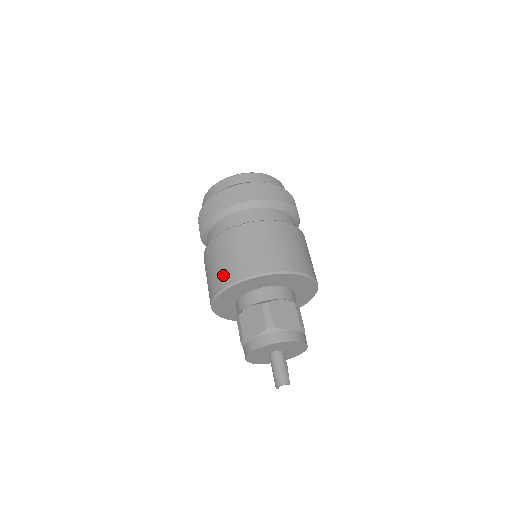
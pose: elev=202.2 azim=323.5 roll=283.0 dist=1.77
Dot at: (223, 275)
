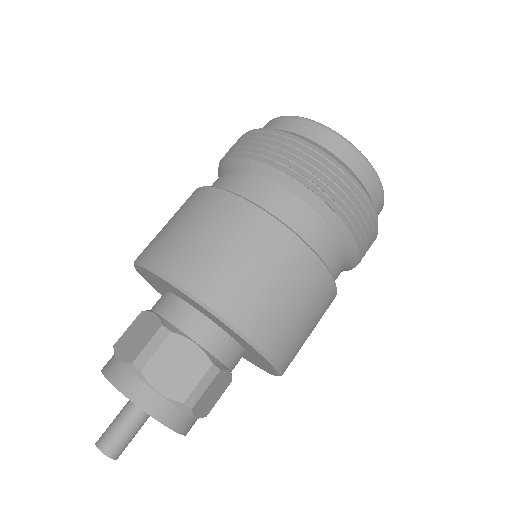
Dot at: (228, 288)
